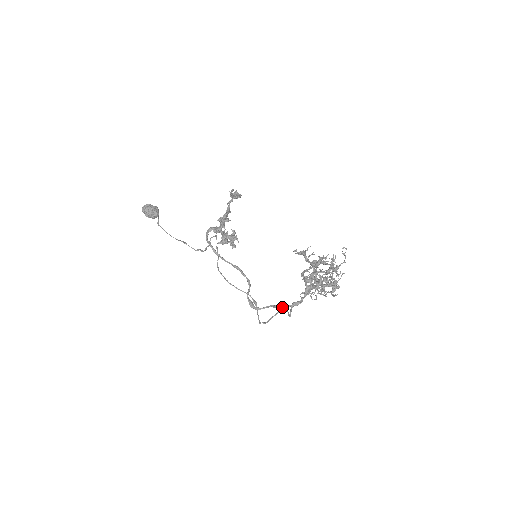
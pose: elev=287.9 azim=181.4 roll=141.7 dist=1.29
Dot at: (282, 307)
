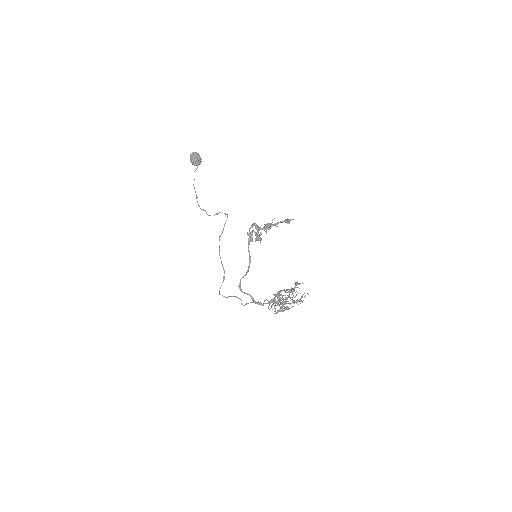
Dot at: (253, 300)
